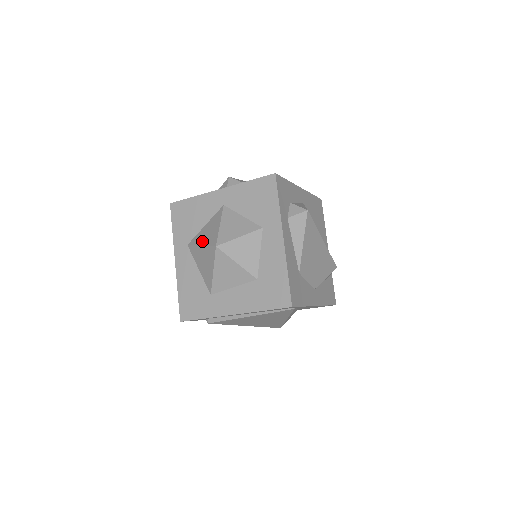
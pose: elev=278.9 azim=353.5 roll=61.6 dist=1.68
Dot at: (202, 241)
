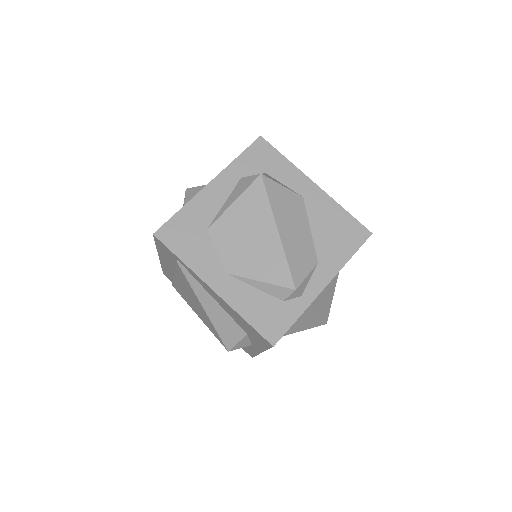
Dot at: occluded
